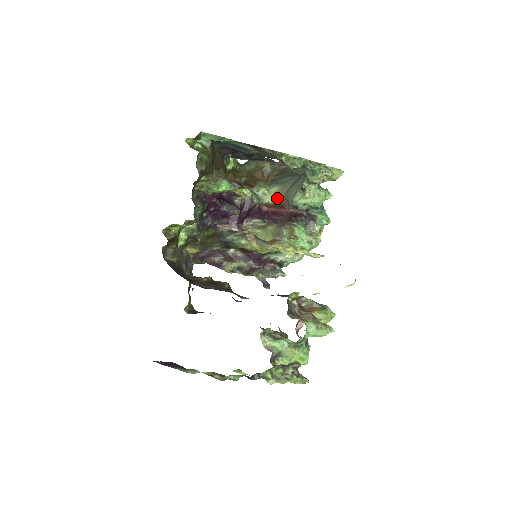
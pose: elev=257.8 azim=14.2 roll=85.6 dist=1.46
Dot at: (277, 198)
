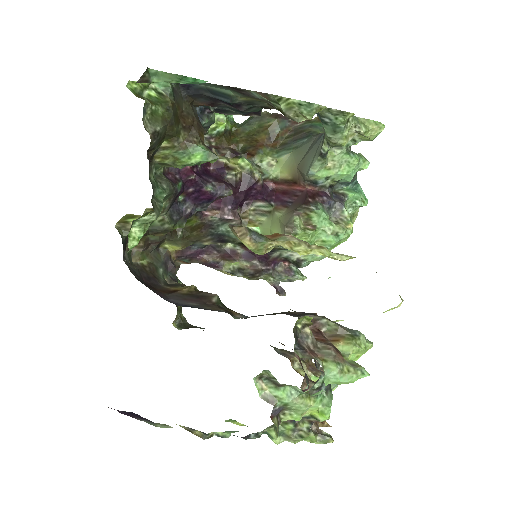
Dot at: (288, 170)
